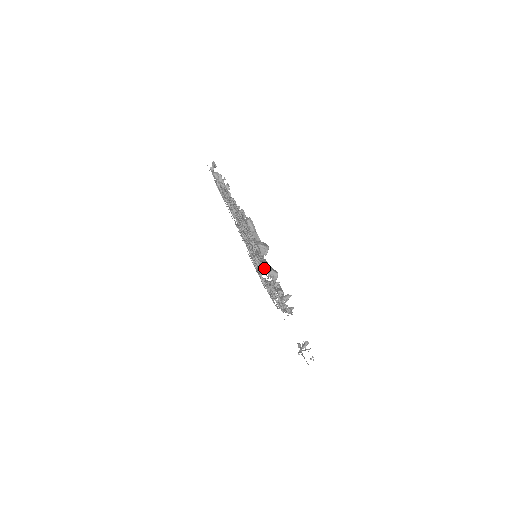
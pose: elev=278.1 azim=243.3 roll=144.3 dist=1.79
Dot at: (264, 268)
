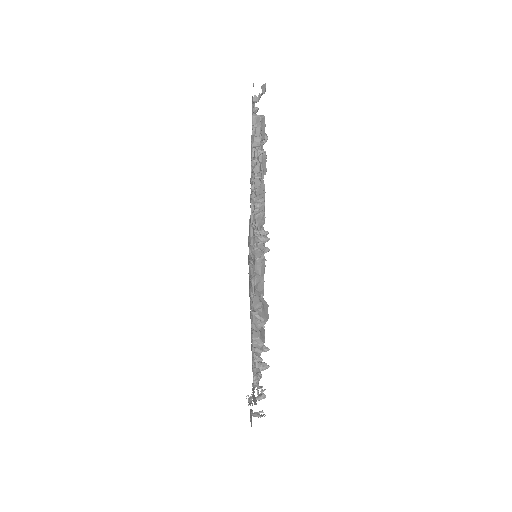
Dot at: occluded
